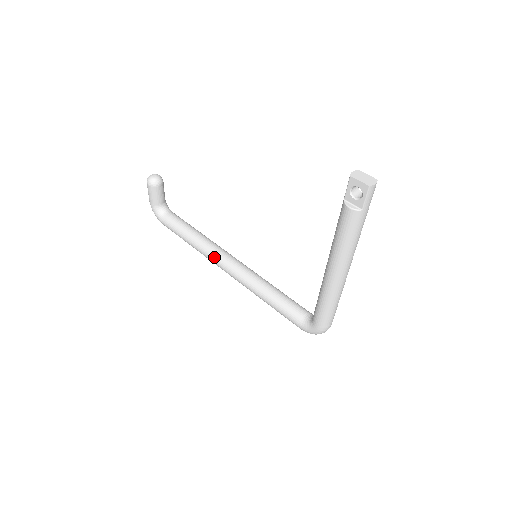
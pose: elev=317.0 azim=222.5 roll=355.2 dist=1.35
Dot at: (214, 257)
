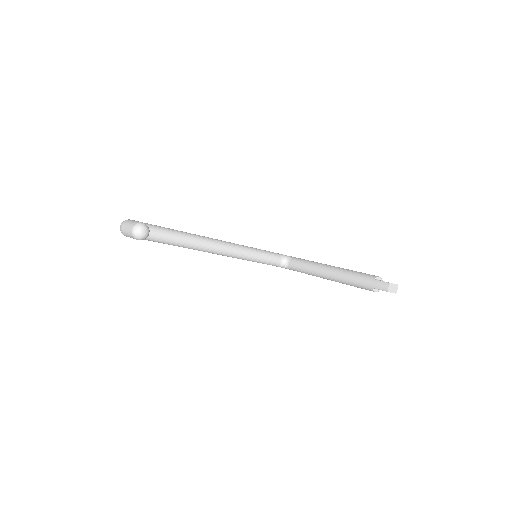
Dot at: (205, 251)
